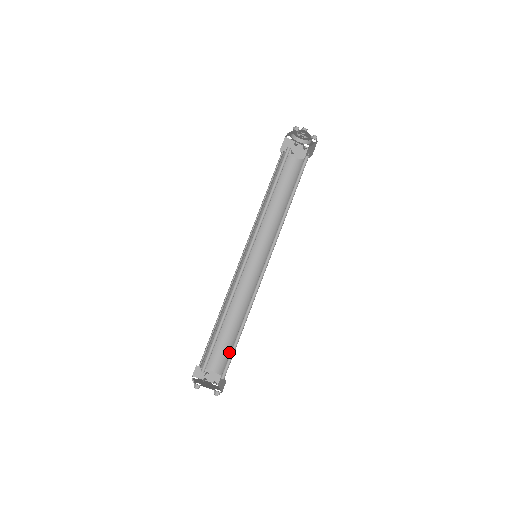
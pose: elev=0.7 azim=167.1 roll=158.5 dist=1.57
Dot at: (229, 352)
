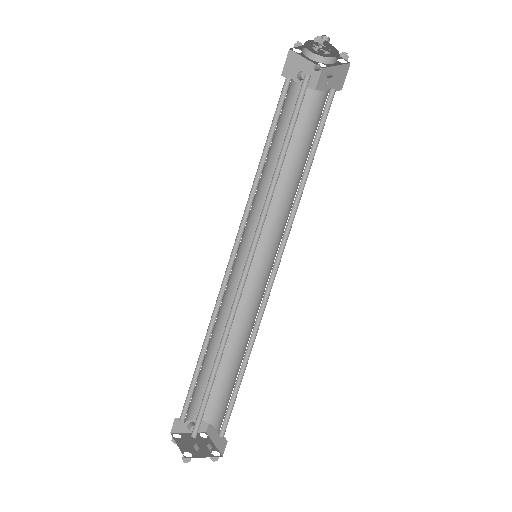
Dot at: (222, 393)
